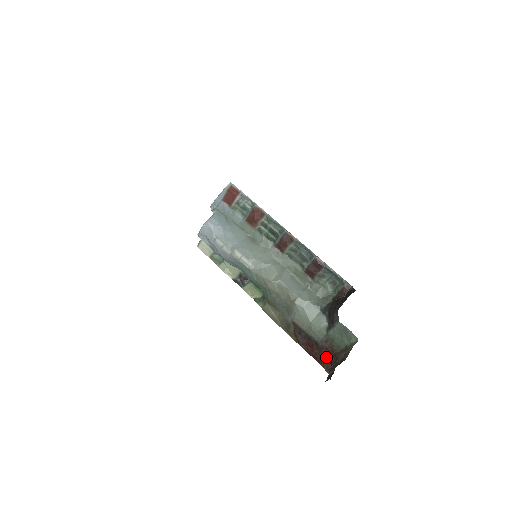
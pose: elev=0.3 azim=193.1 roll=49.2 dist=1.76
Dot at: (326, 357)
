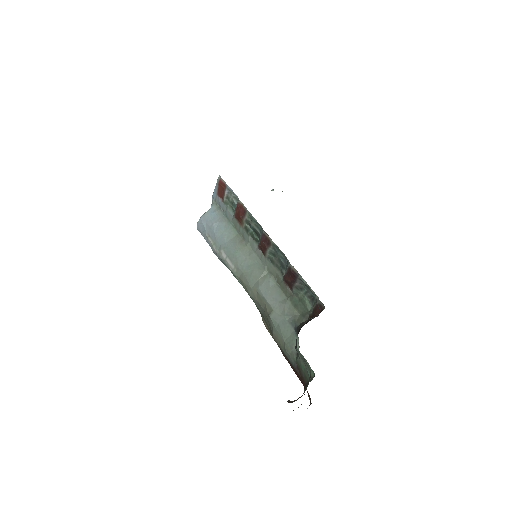
Dot at: occluded
